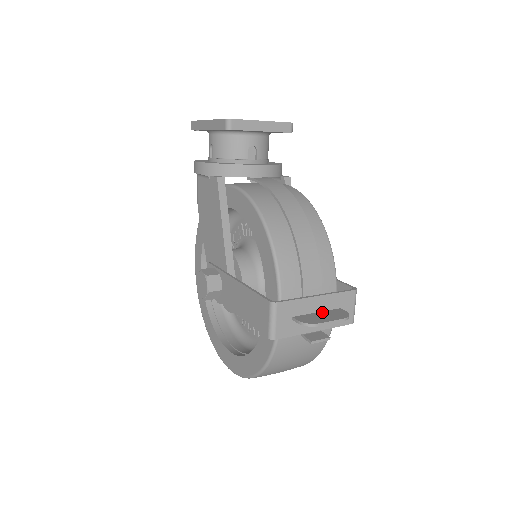
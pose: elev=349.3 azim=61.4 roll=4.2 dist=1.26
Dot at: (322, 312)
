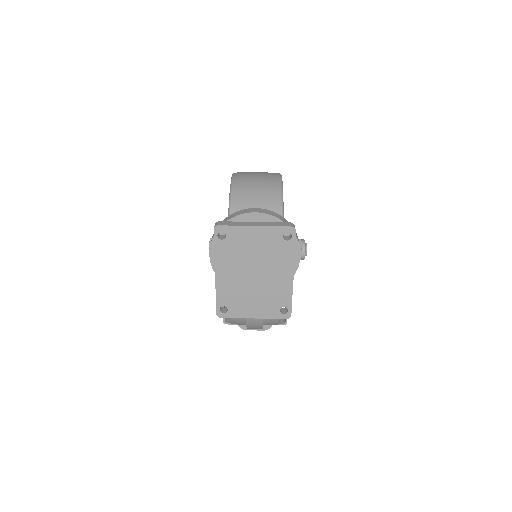
Dot at: occluded
